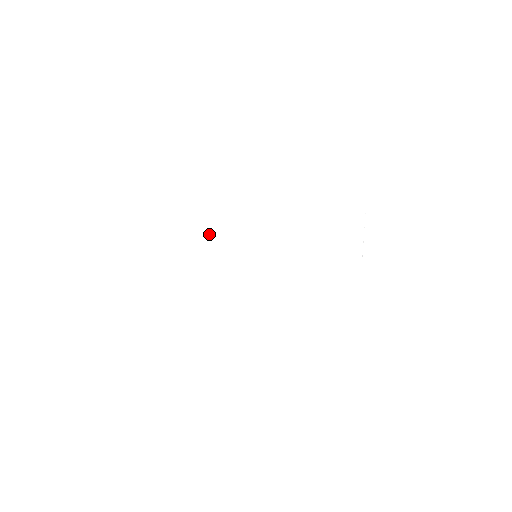
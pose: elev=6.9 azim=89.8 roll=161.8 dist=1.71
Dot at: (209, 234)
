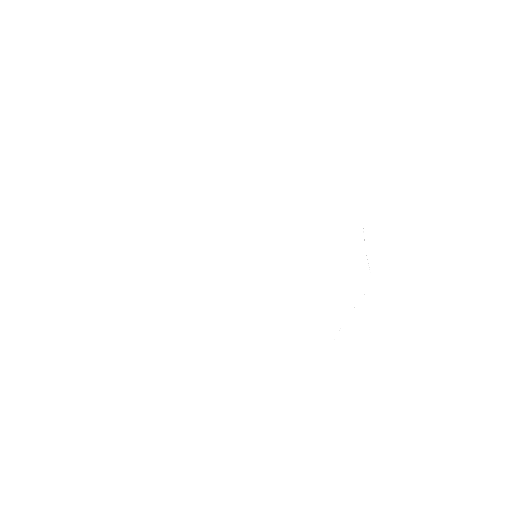
Dot at: (229, 195)
